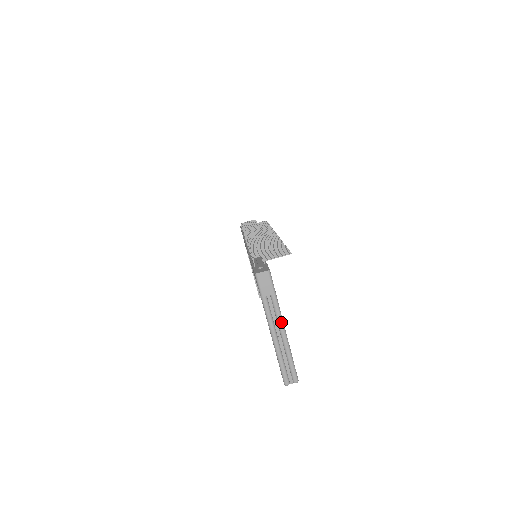
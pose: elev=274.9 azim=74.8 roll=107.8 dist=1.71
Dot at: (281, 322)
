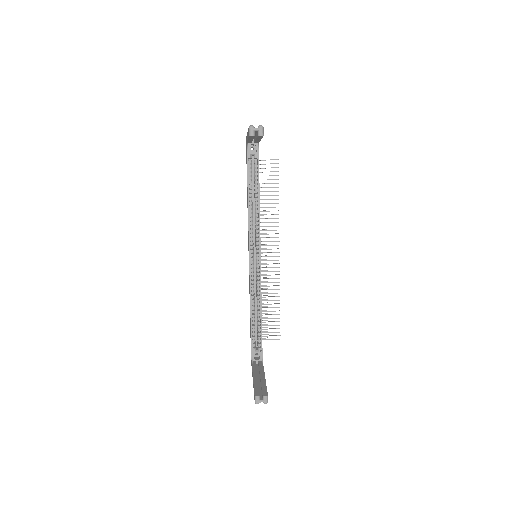
Dot at: occluded
